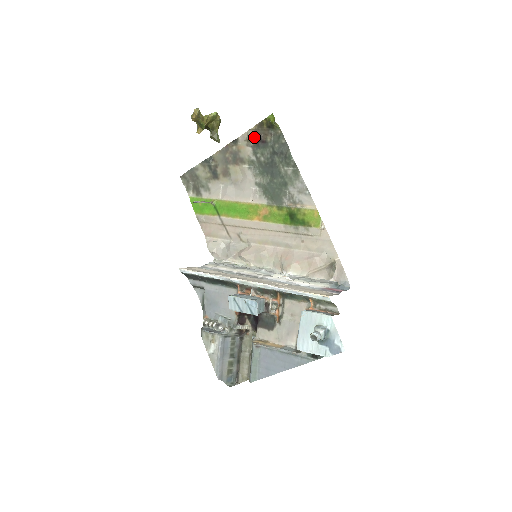
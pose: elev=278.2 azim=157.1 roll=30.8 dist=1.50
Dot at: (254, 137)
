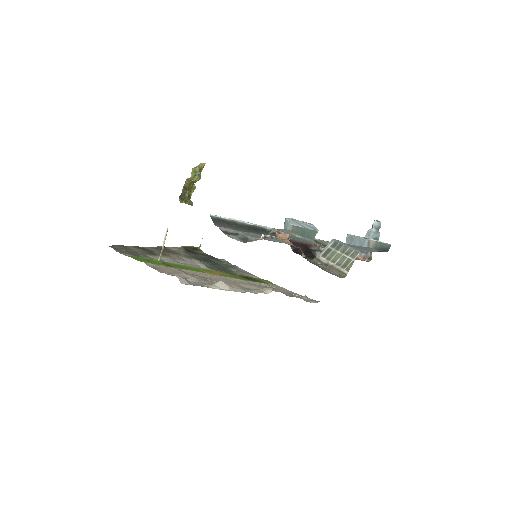
Dot at: (184, 248)
